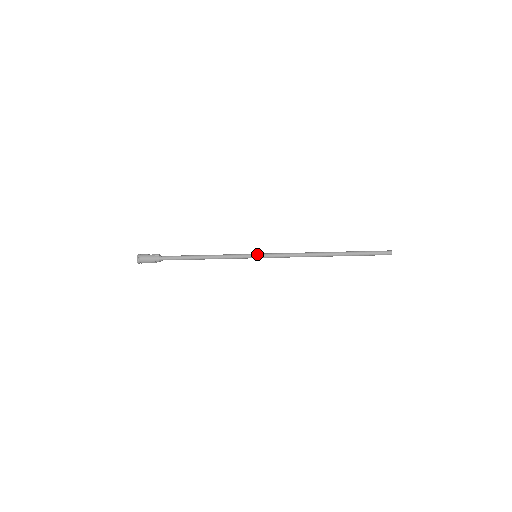
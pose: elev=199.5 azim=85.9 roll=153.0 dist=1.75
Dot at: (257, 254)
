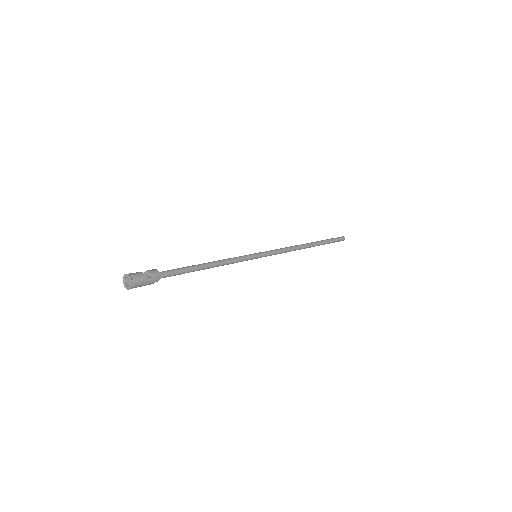
Dot at: (259, 256)
